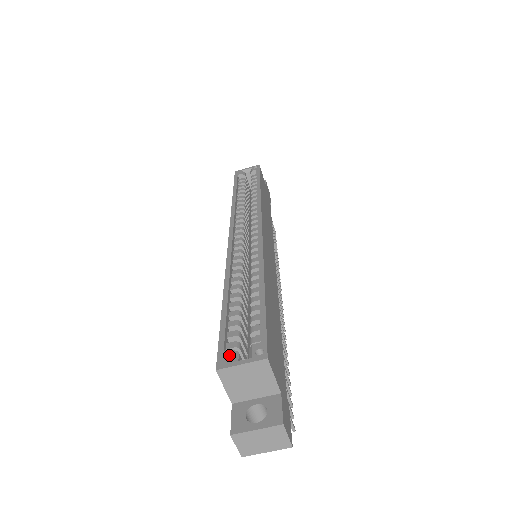
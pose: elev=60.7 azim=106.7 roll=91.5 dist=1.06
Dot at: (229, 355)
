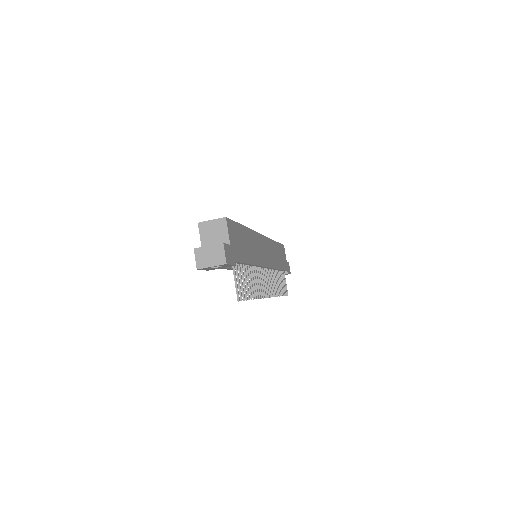
Dot at: occluded
